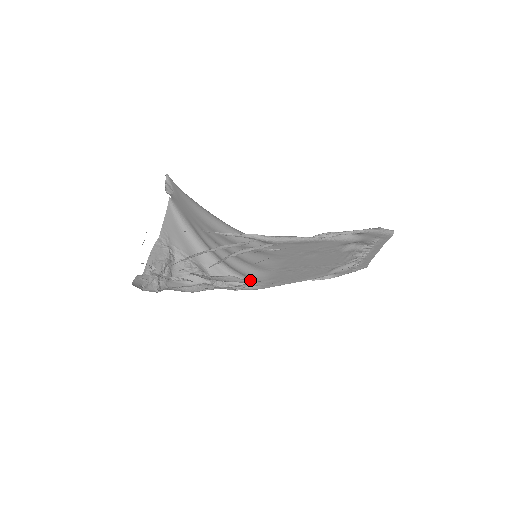
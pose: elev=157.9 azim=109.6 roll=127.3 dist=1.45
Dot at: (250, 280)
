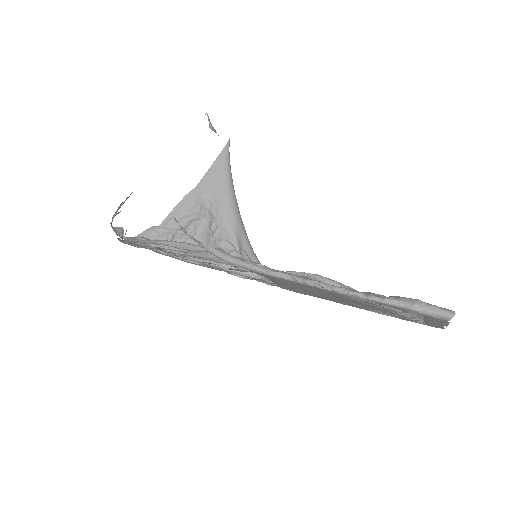
Dot at: (262, 276)
